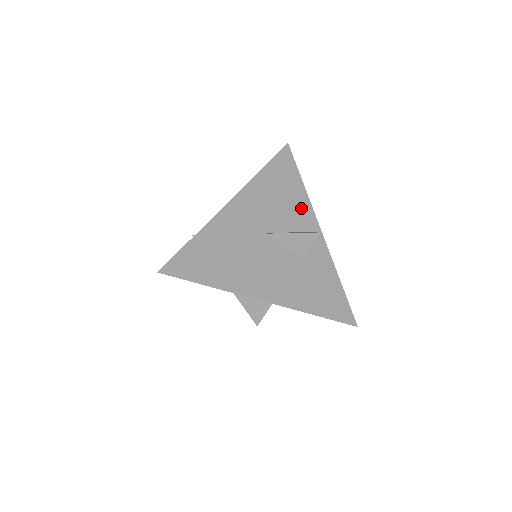
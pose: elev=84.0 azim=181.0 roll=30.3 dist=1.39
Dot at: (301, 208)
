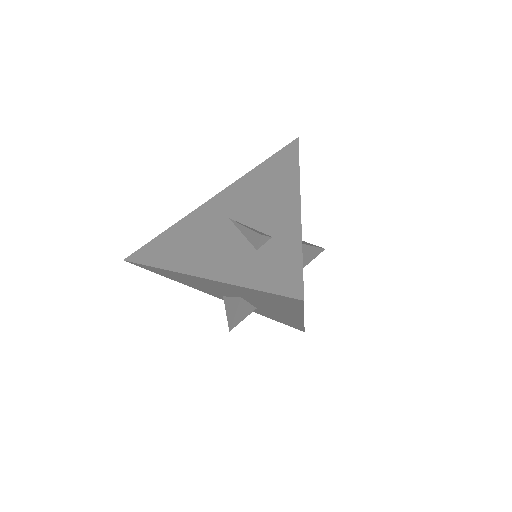
Dot at: occluded
